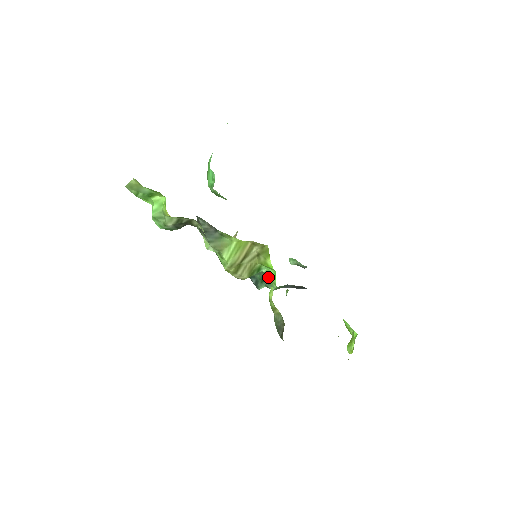
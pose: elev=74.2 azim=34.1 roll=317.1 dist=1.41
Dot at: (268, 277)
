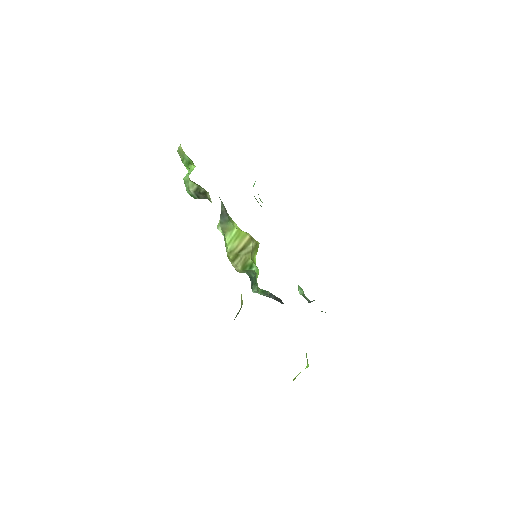
Dot at: (256, 277)
